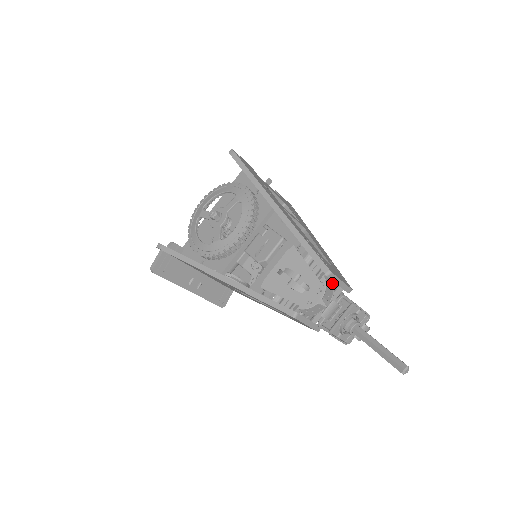
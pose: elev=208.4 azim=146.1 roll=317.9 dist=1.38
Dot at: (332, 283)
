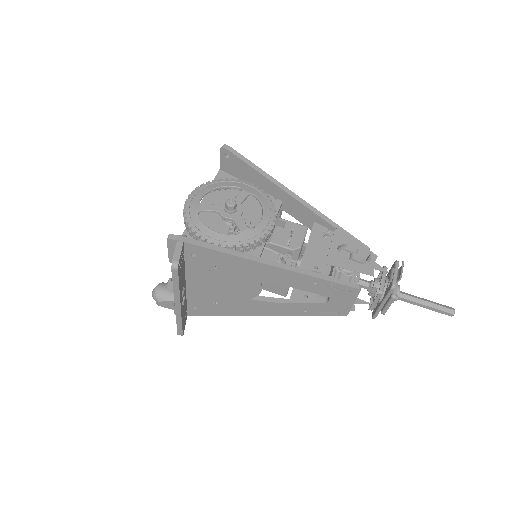
Dot at: occluded
